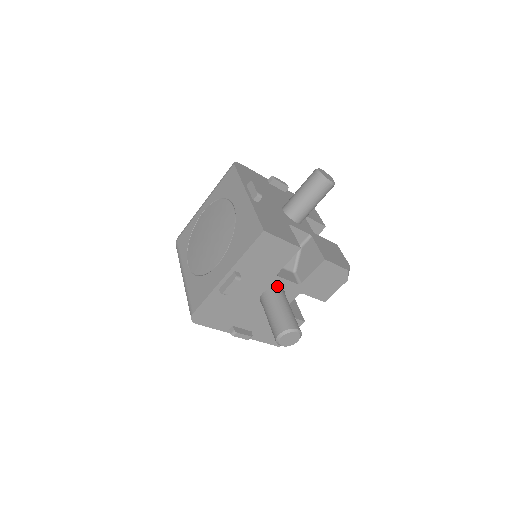
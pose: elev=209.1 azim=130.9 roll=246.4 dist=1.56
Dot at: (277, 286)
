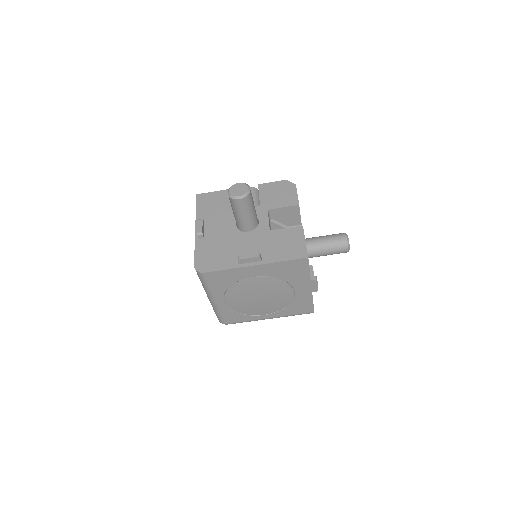
Dot at: occluded
